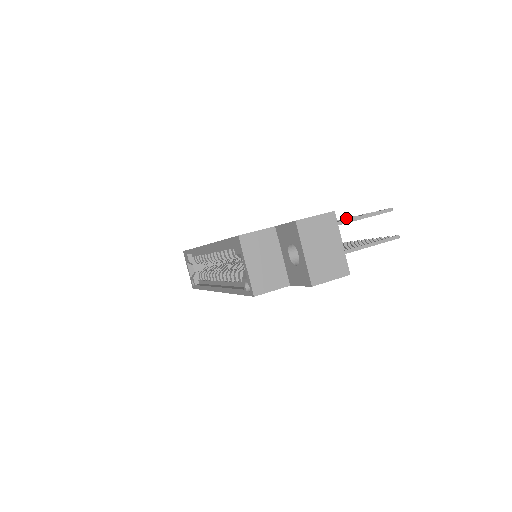
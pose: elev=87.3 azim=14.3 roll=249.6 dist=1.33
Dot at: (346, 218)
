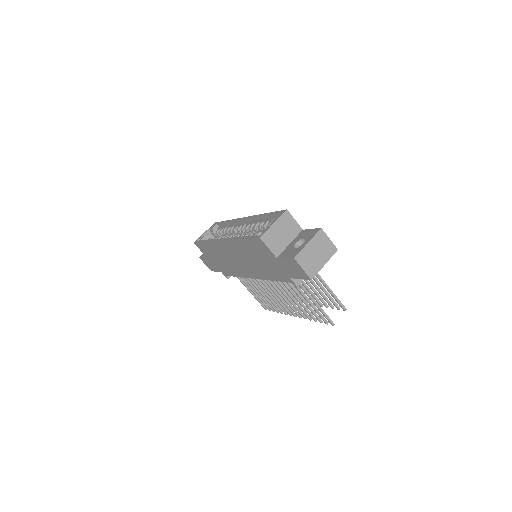
Dot at: occluded
